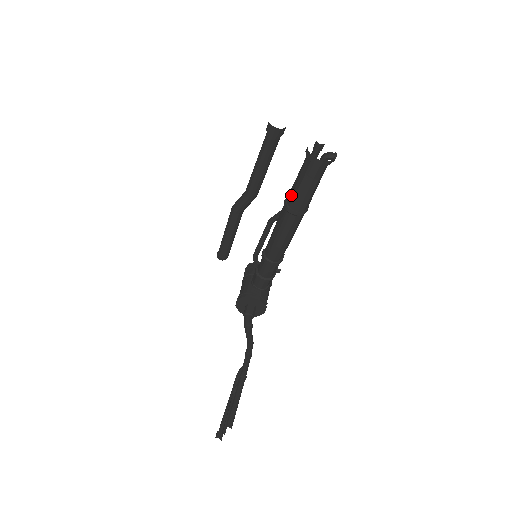
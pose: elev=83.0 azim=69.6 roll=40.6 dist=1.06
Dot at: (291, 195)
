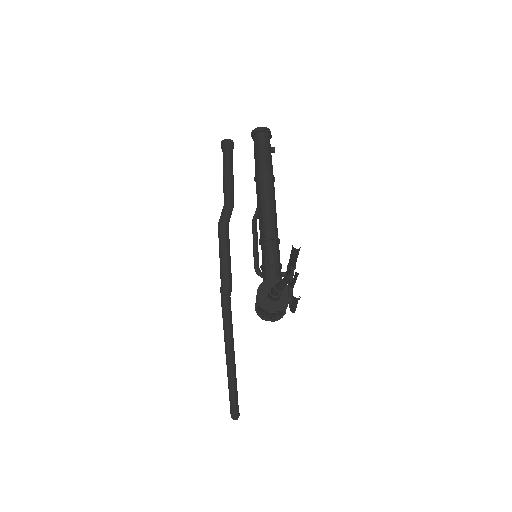
Dot at: (256, 167)
